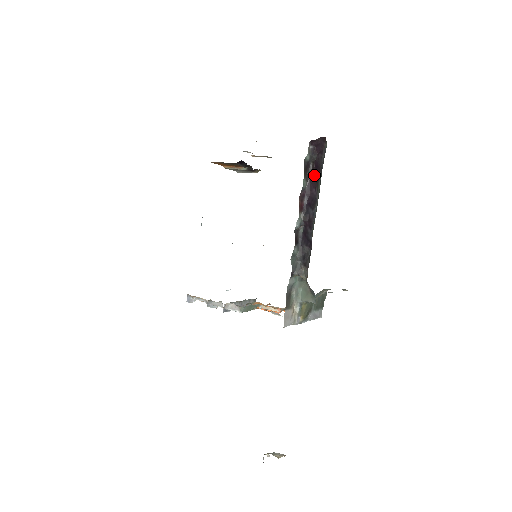
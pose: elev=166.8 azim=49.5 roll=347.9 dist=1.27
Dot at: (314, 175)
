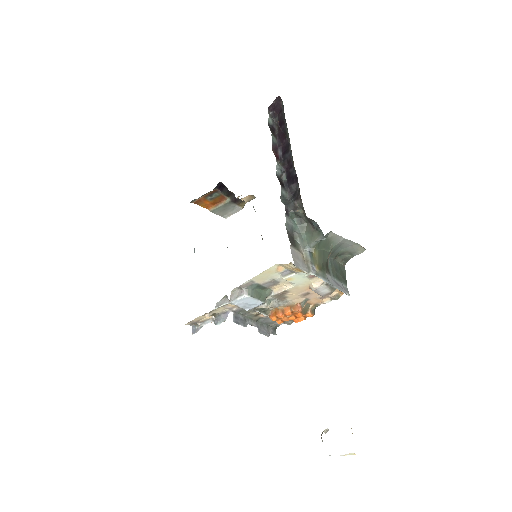
Dot at: (281, 132)
